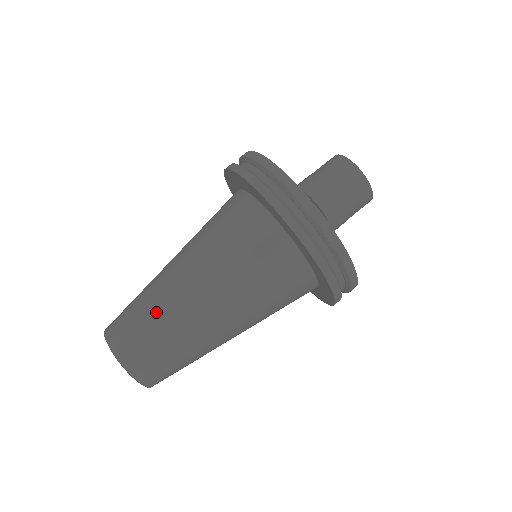
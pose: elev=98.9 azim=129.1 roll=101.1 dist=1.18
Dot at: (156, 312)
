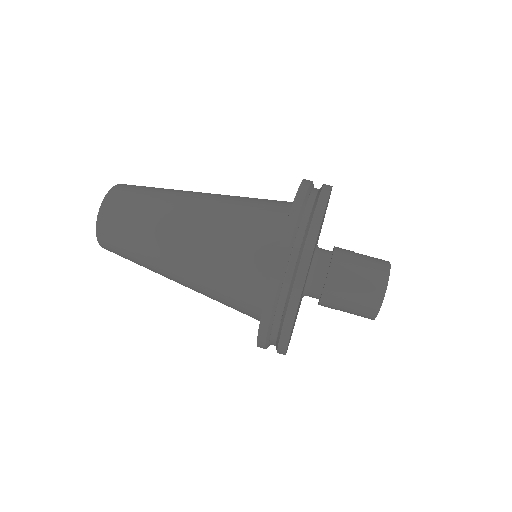
Dot at: (152, 208)
